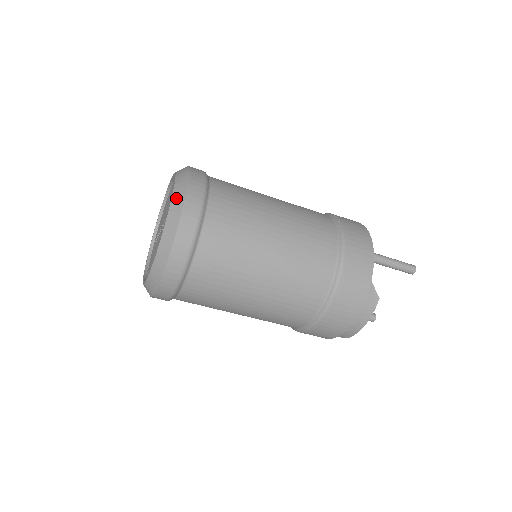
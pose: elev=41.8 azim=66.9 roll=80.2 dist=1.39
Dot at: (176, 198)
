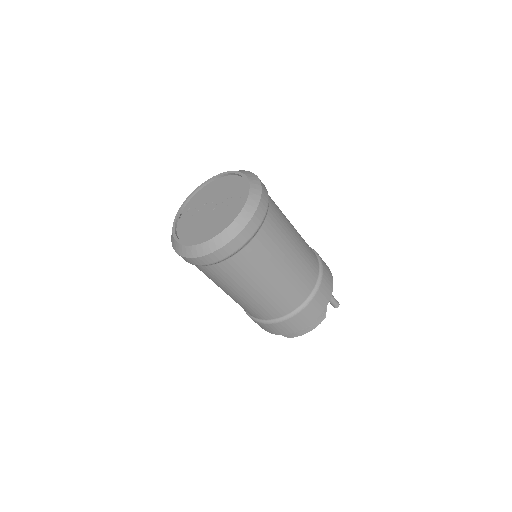
Dot at: (253, 195)
